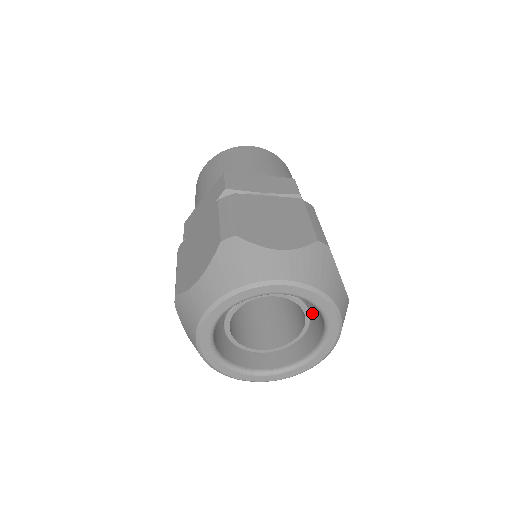
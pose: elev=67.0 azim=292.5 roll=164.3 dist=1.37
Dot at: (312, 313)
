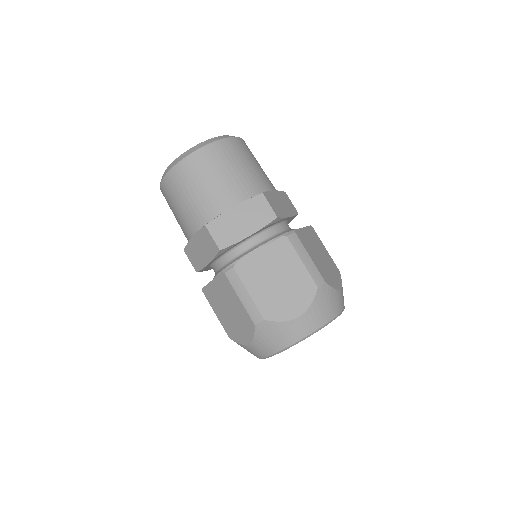
Dot at: occluded
